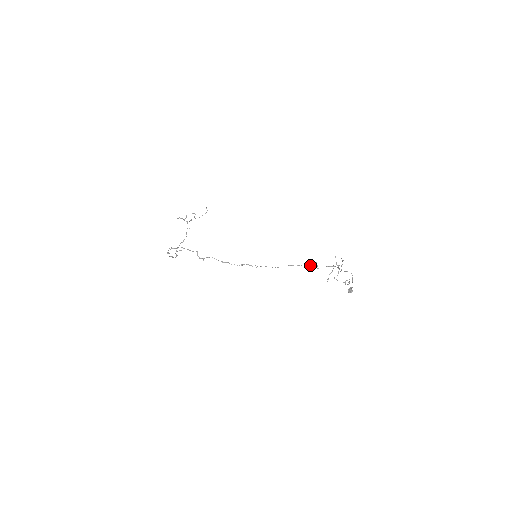
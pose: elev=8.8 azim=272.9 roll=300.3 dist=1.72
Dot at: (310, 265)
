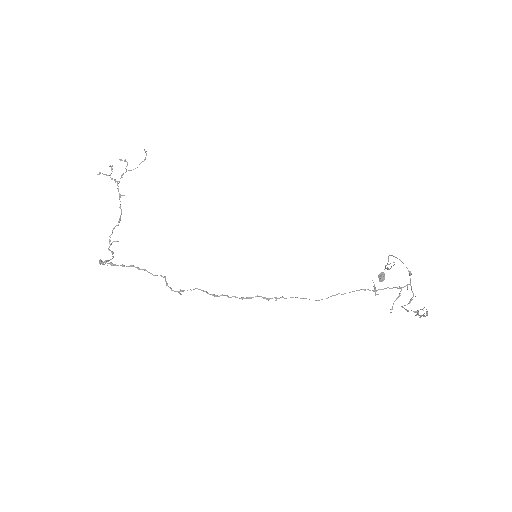
Dot at: (365, 290)
